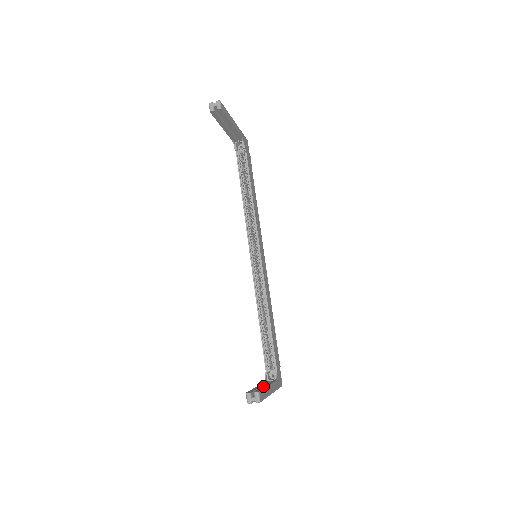
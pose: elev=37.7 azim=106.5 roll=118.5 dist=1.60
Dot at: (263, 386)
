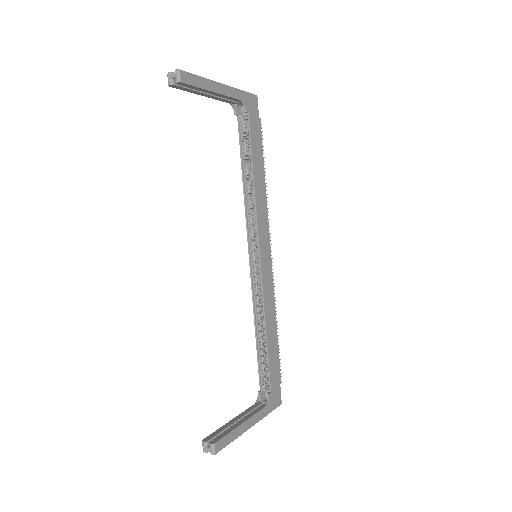
Dot at: (236, 423)
